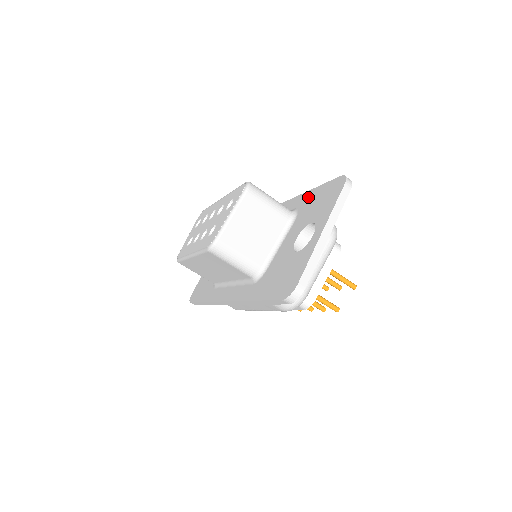
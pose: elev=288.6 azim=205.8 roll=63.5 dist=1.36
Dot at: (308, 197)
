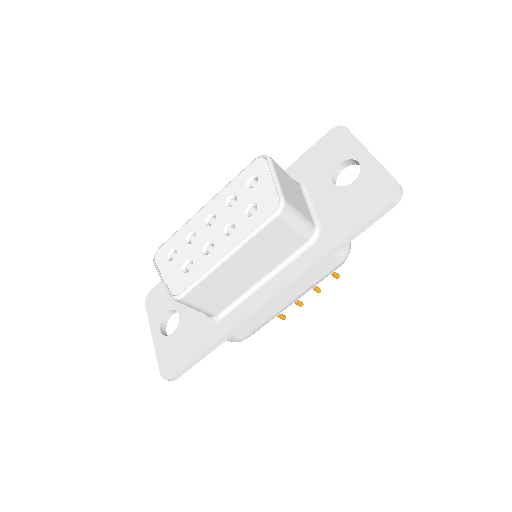
Dot at: (298, 167)
